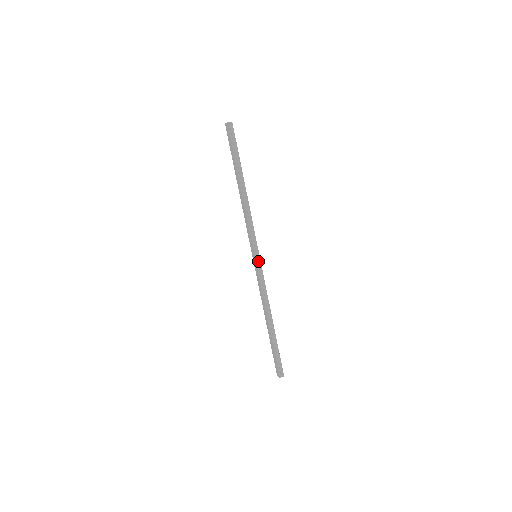
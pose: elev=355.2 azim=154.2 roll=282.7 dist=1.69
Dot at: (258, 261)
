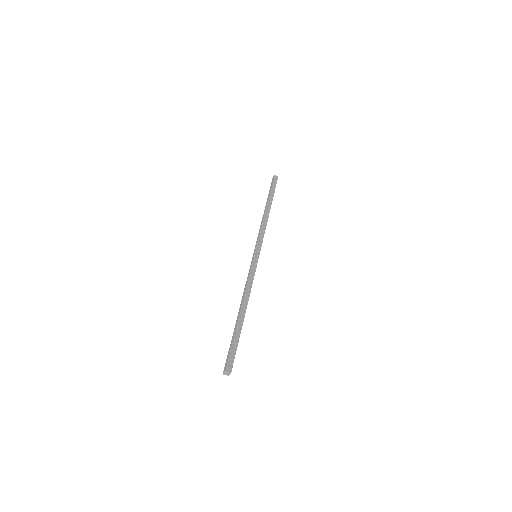
Dot at: (256, 258)
